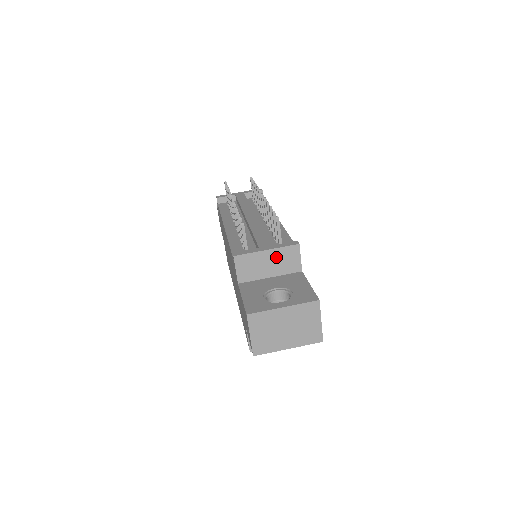
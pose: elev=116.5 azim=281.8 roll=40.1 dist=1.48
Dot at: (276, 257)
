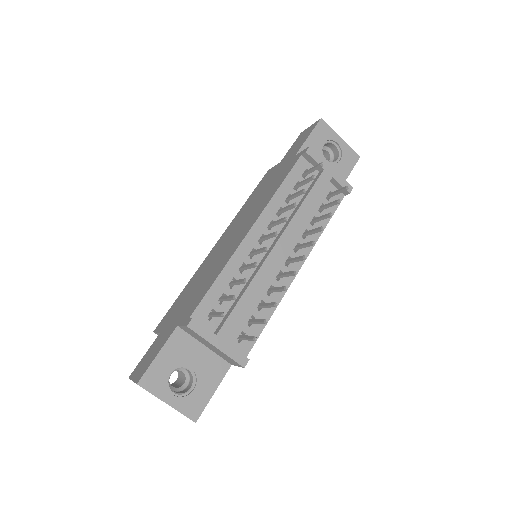
Dot at: (220, 352)
